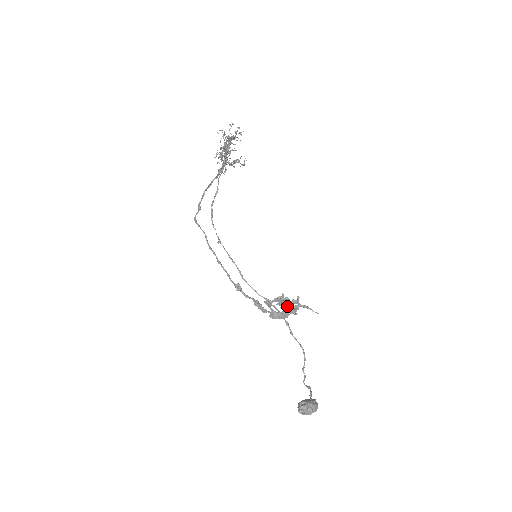
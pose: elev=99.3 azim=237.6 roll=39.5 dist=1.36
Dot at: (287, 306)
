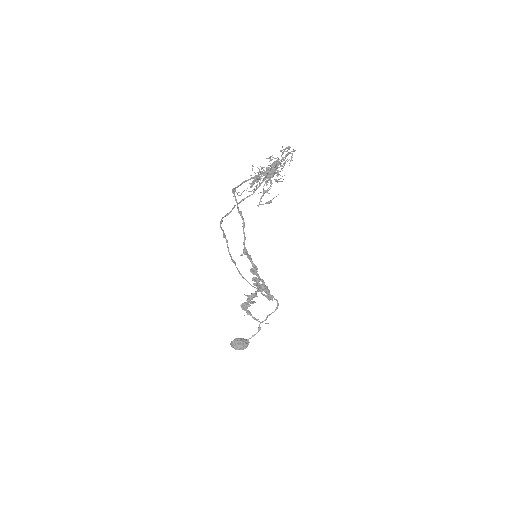
Dot at: occluded
